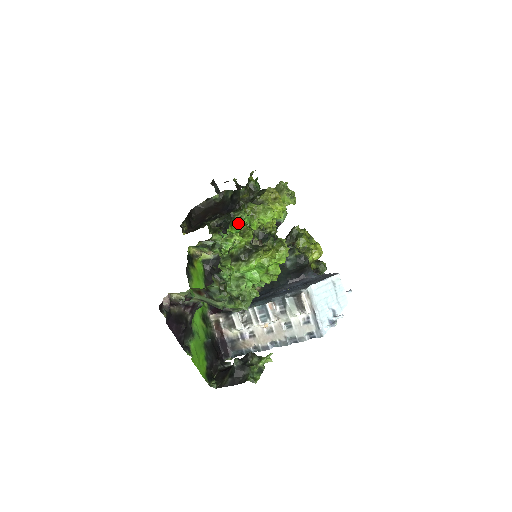
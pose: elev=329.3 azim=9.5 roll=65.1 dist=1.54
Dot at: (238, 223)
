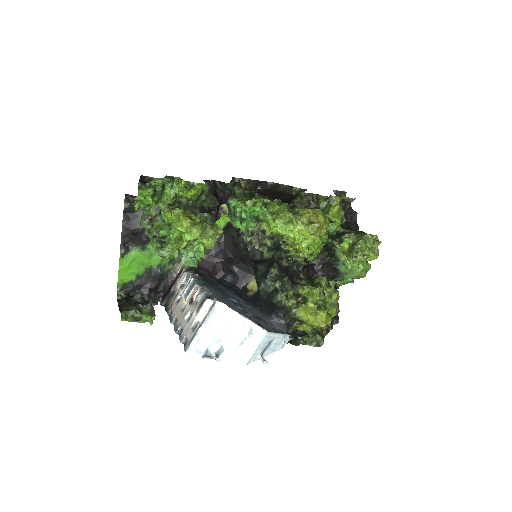
Dot at: (250, 205)
